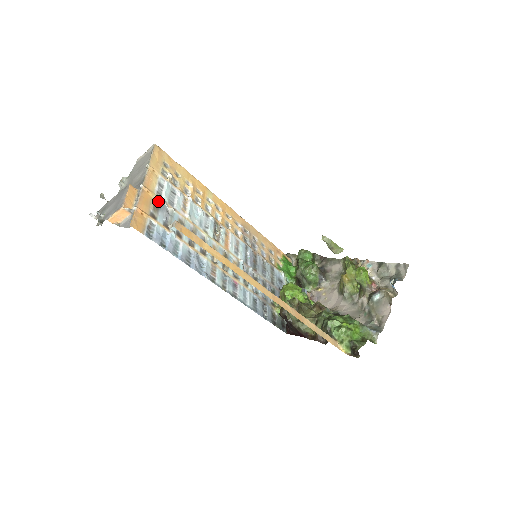
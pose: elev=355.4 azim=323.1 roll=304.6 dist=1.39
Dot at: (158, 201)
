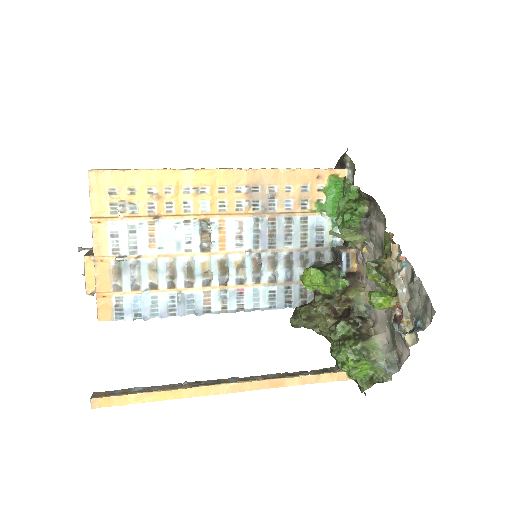
Dot at: (117, 262)
